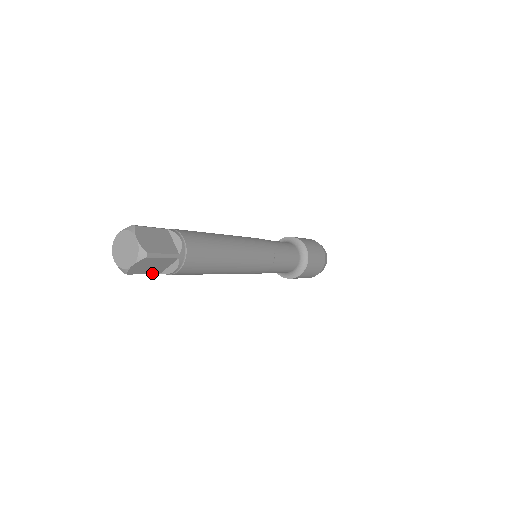
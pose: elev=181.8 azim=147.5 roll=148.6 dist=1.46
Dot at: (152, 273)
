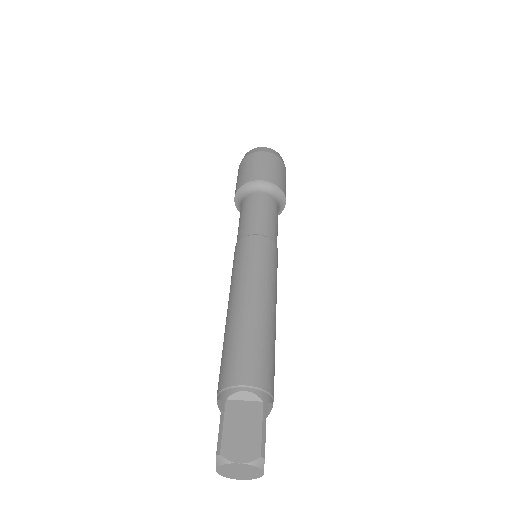
Dot at: occluded
